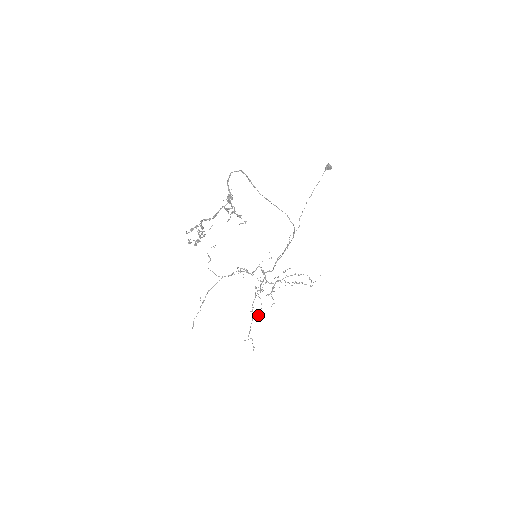
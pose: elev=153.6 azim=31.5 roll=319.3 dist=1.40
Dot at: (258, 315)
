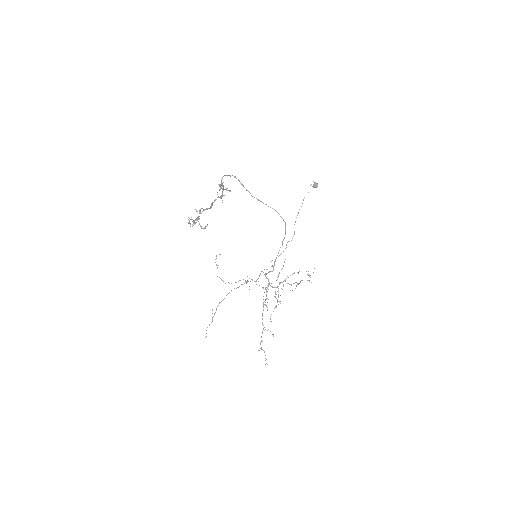
Dot at: occluded
